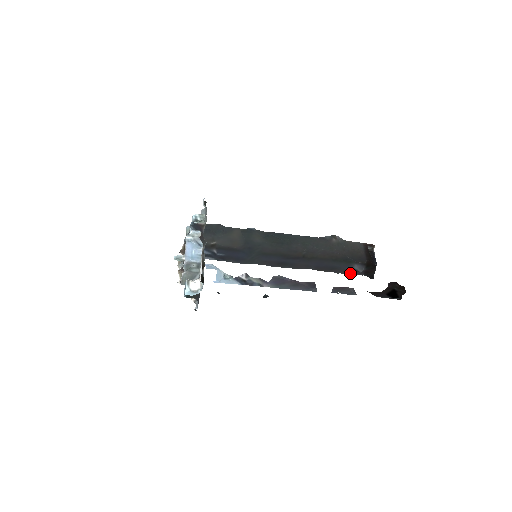
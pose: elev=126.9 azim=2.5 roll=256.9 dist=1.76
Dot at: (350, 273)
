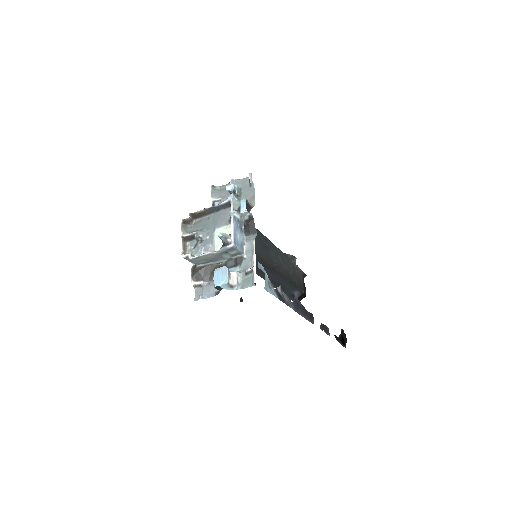
Dot at: (287, 295)
